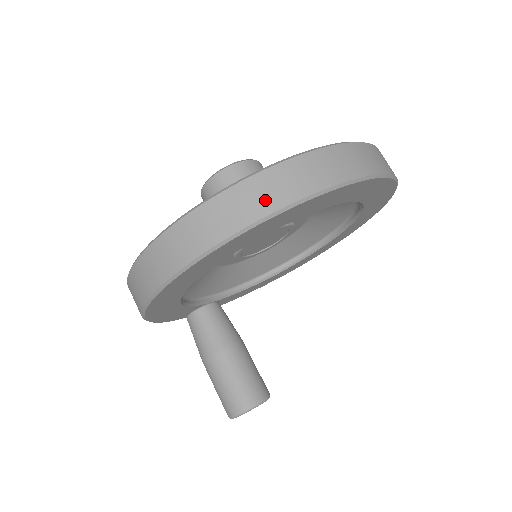
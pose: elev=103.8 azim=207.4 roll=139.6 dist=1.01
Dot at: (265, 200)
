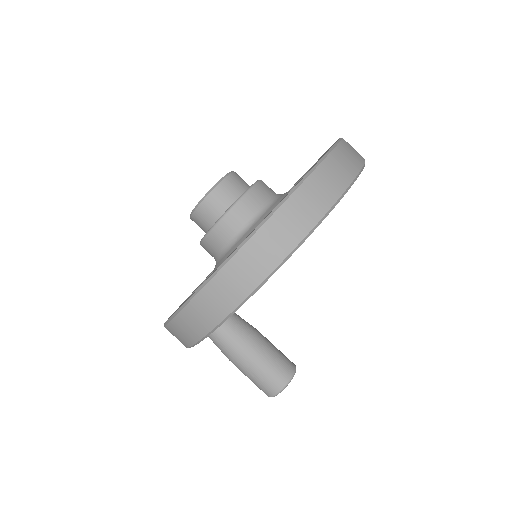
Dot at: (302, 221)
